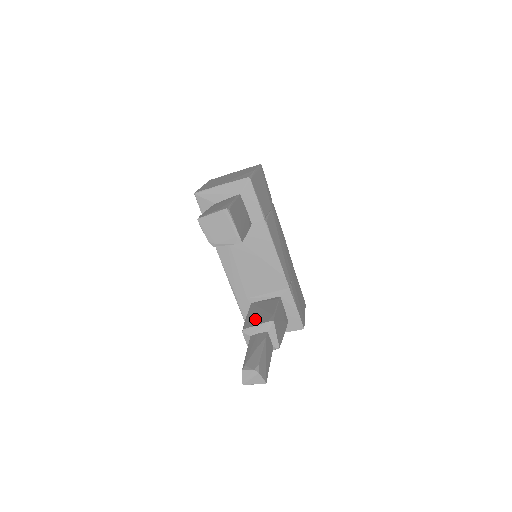
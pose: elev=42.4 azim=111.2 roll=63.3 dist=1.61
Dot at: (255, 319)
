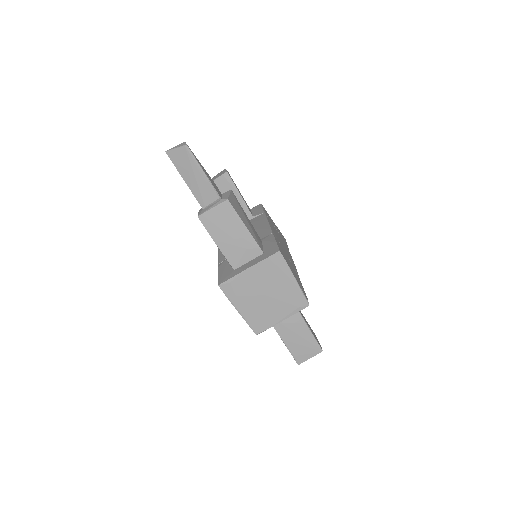
Dot at: occluded
